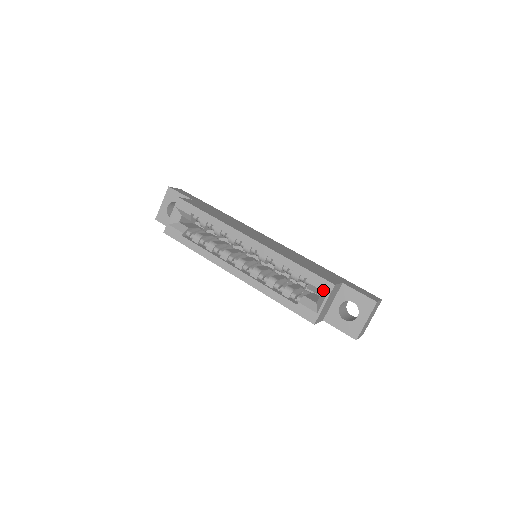
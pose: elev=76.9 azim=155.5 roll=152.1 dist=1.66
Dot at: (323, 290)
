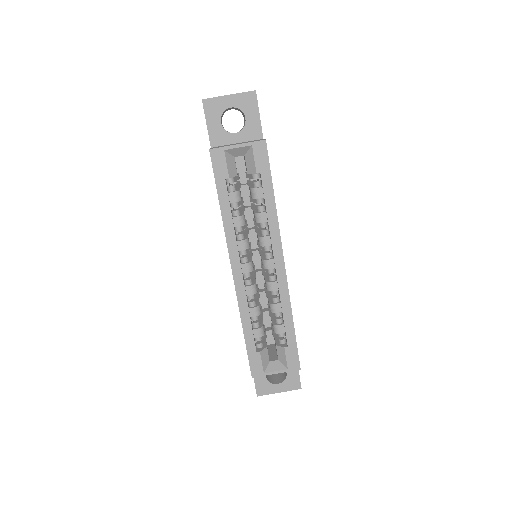
Dot at: (288, 364)
